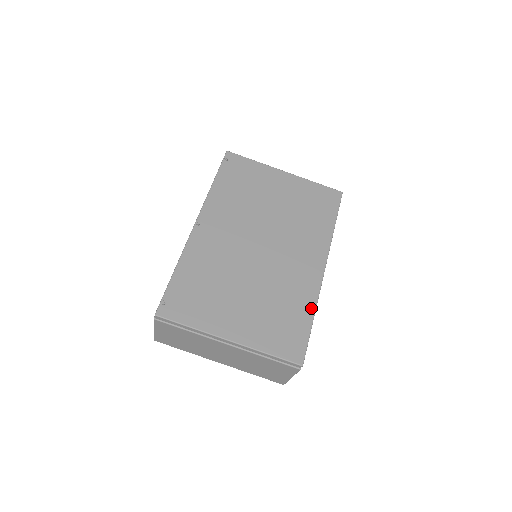
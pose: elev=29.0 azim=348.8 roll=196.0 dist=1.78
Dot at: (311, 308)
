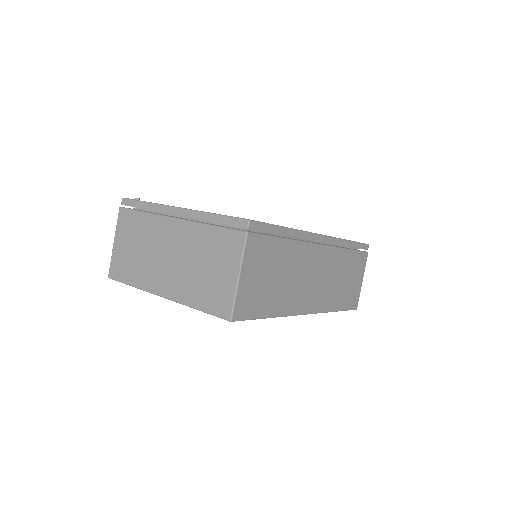
Dot at: occluded
